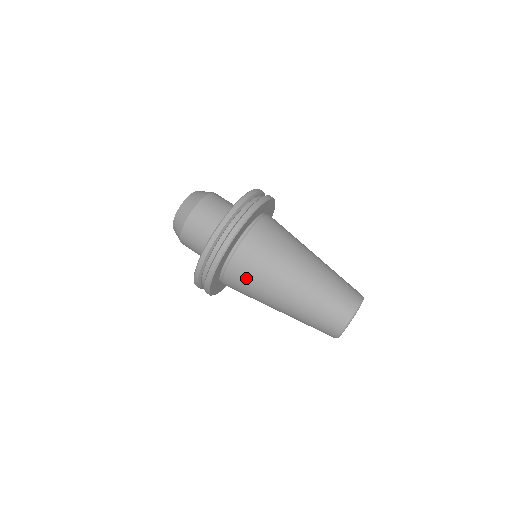
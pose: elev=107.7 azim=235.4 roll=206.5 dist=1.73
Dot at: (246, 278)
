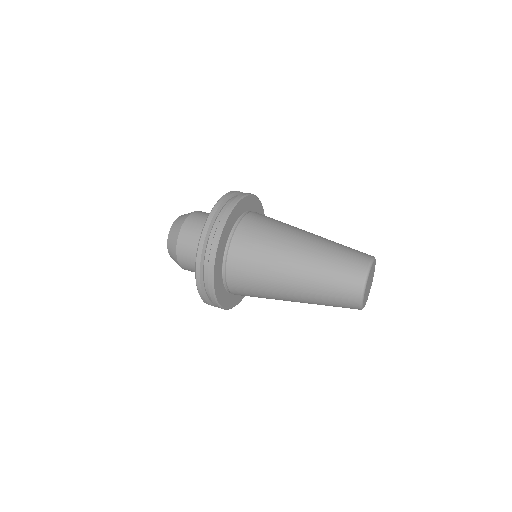
Dot at: (247, 275)
